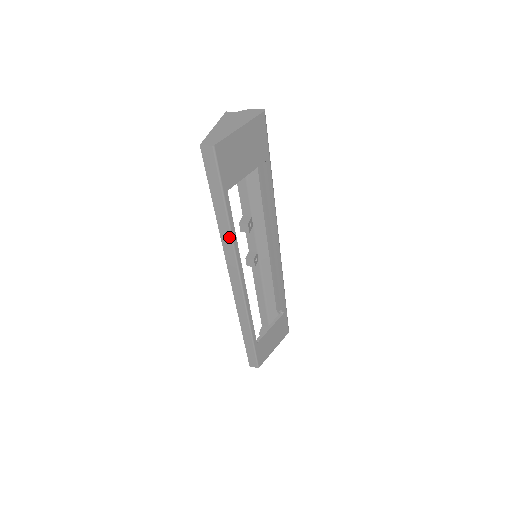
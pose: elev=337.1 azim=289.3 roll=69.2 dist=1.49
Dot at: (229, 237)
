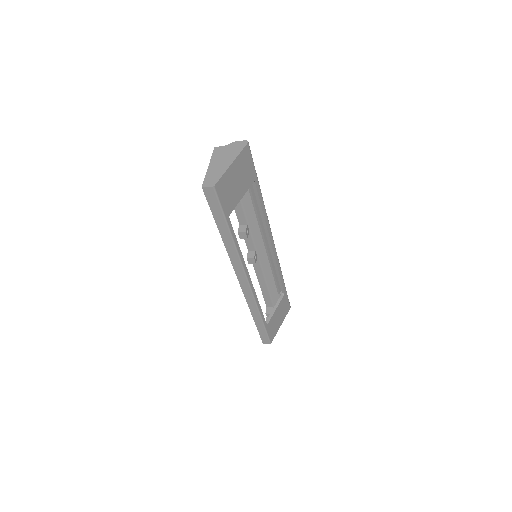
Dot at: (234, 251)
